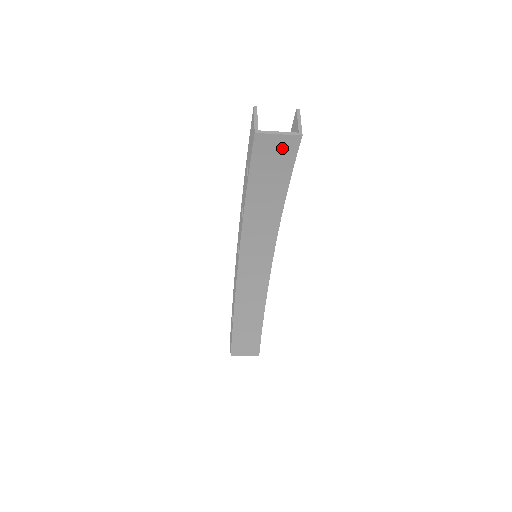
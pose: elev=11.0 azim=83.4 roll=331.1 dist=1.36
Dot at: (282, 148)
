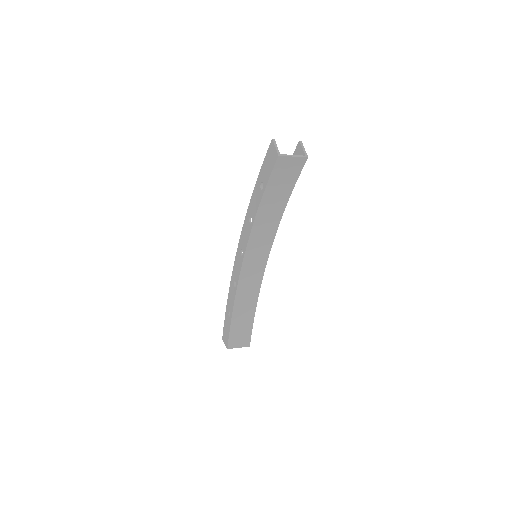
Dot at: (293, 167)
